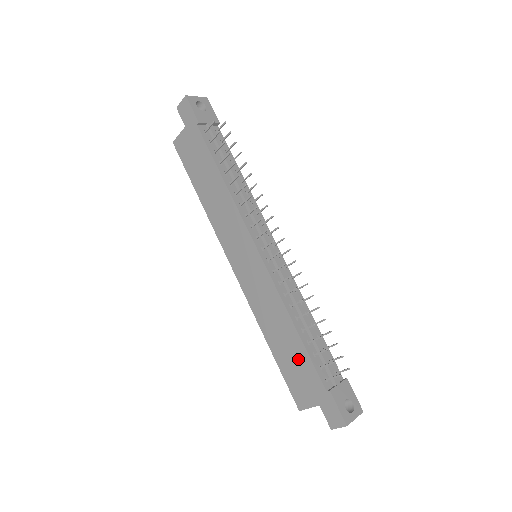
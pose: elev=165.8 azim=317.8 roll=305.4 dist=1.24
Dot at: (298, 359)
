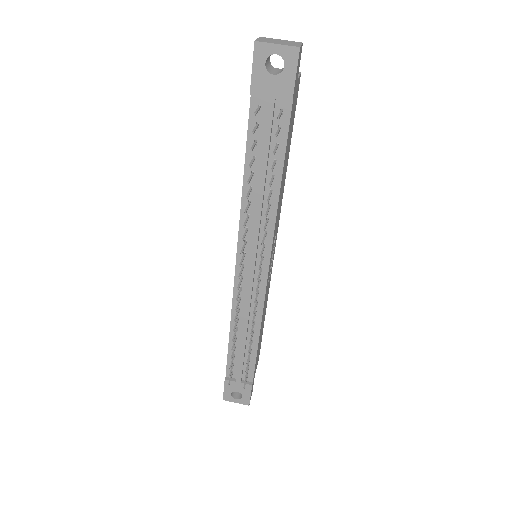
Dot at: occluded
